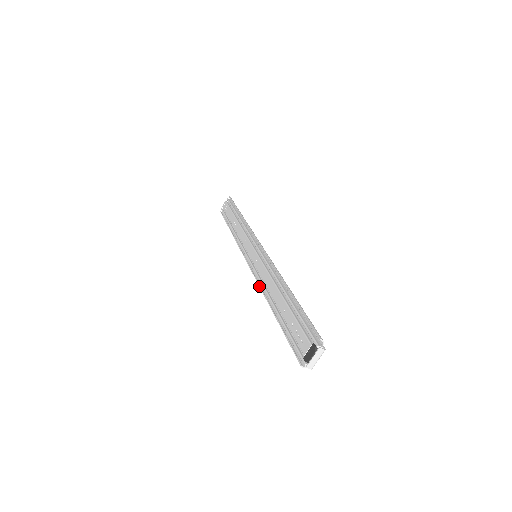
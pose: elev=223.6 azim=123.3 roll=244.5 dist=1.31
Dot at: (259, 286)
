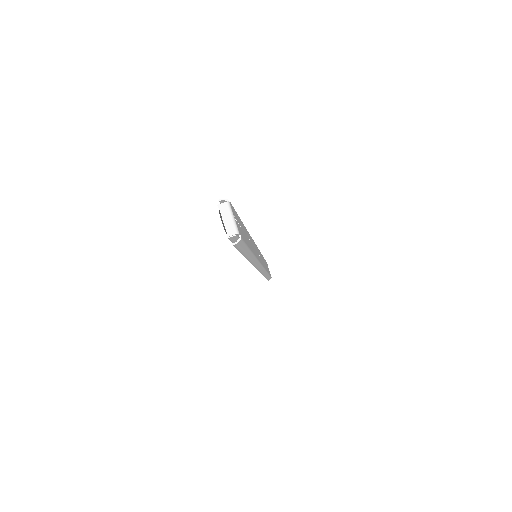
Dot at: occluded
